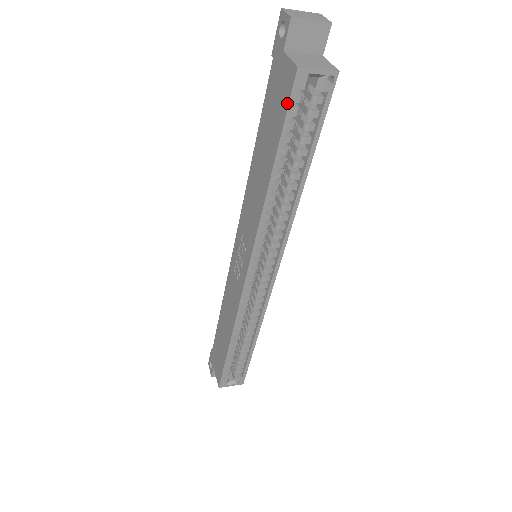
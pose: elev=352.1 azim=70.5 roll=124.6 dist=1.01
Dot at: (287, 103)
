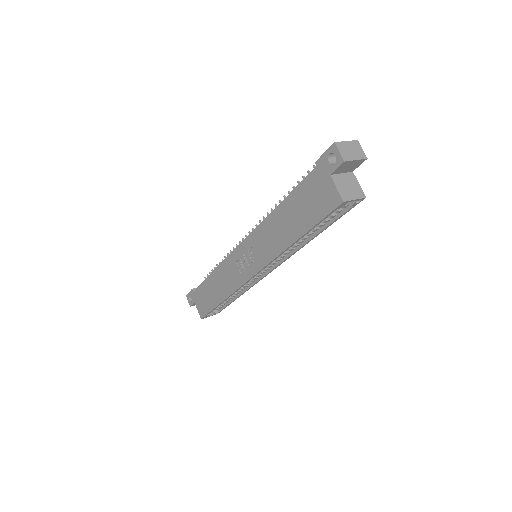
Dot at: (327, 213)
